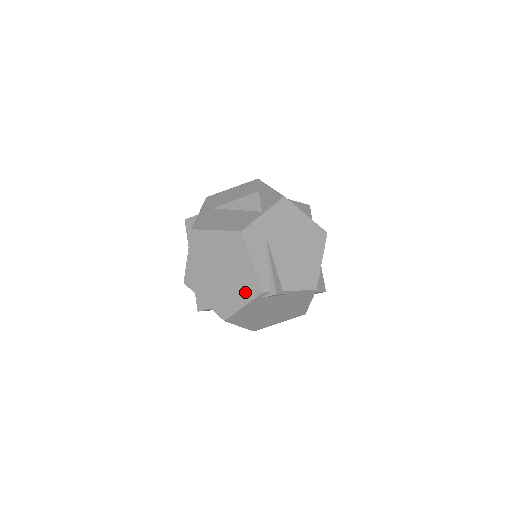
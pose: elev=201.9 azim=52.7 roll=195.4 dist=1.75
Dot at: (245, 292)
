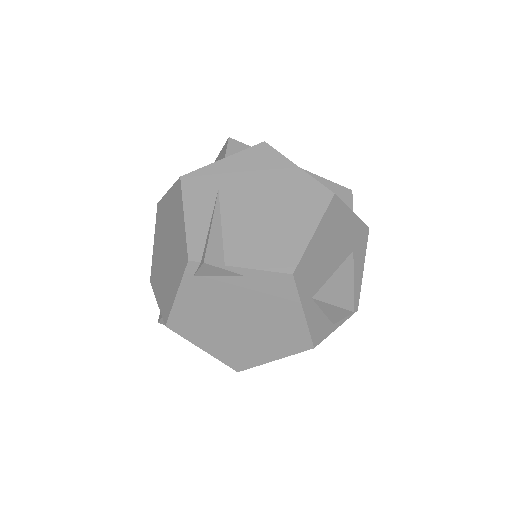
Dot at: (178, 269)
